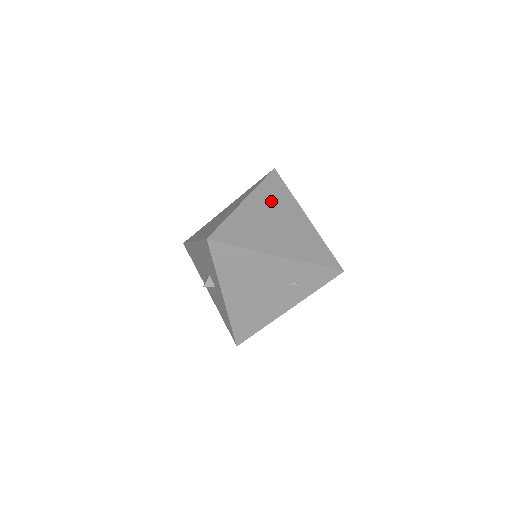
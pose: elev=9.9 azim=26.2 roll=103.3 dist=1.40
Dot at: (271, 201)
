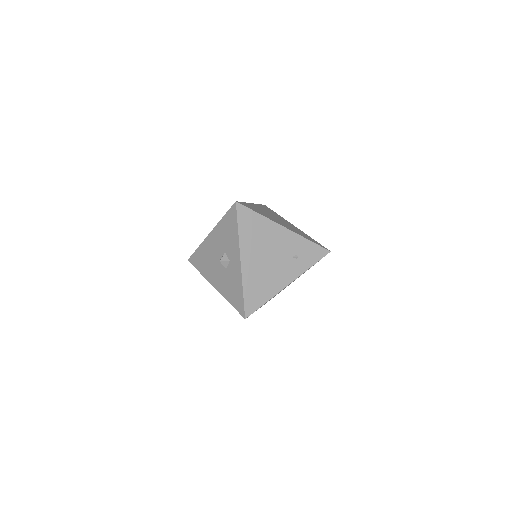
Dot at: (269, 212)
